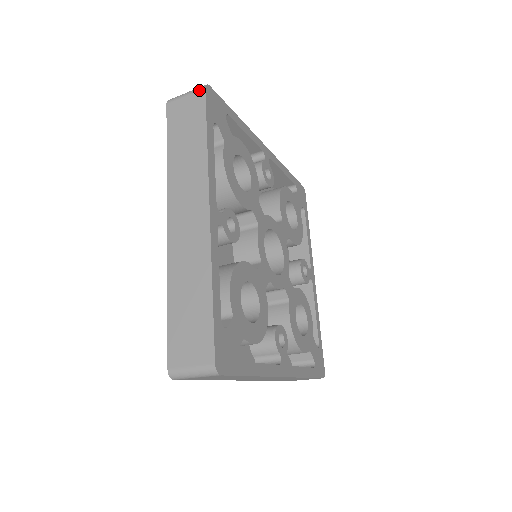
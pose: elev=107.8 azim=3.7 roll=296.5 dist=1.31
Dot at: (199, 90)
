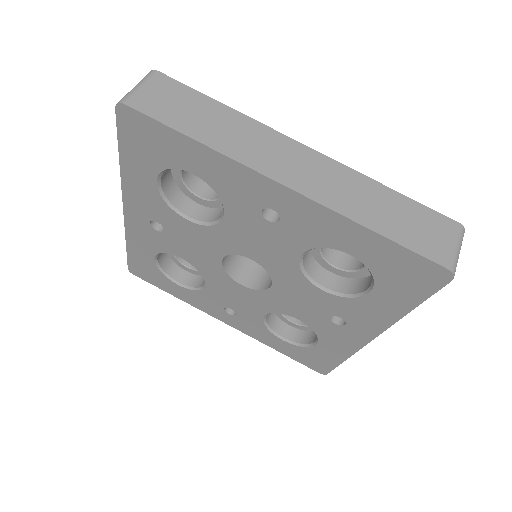
Dot at: (153, 75)
